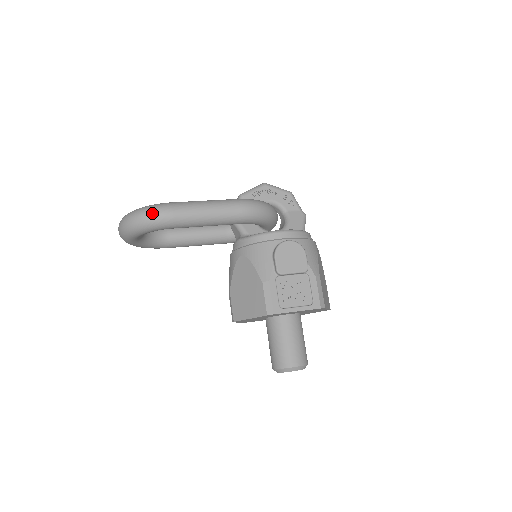
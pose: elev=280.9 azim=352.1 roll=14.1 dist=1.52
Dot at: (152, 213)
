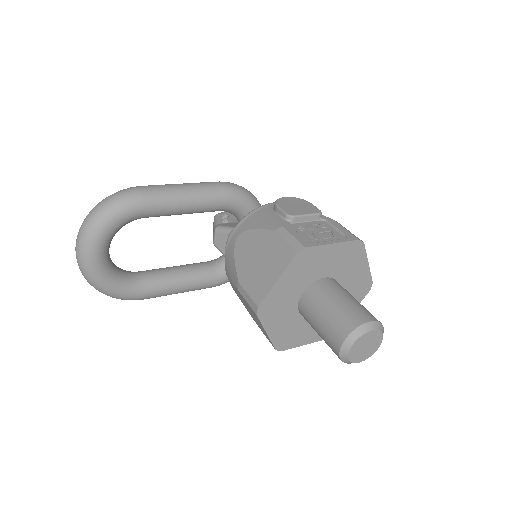
Dot at: (117, 193)
